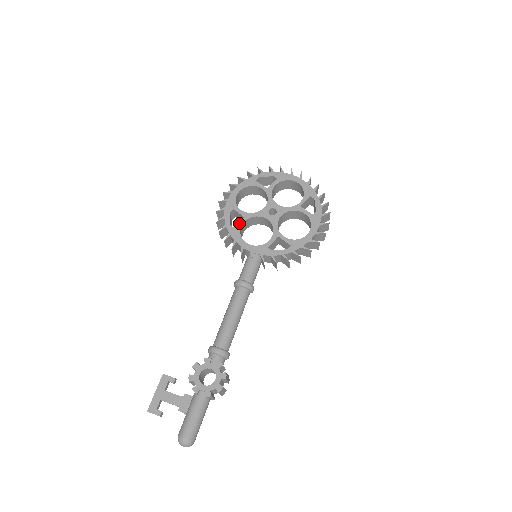
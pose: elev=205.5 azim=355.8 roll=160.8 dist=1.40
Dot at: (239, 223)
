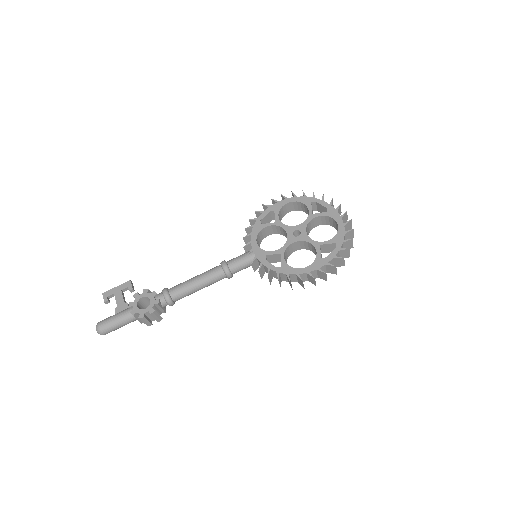
Dot at: (267, 224)
